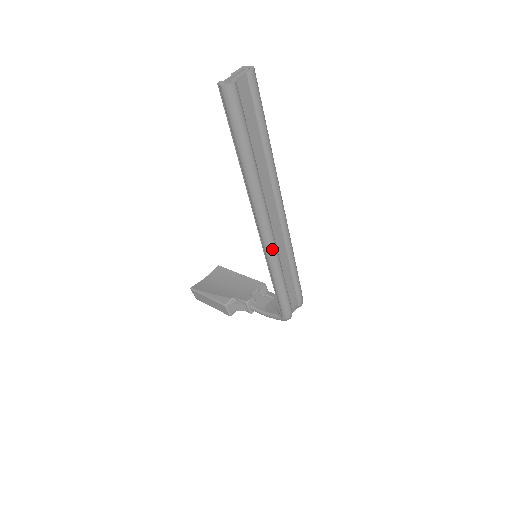
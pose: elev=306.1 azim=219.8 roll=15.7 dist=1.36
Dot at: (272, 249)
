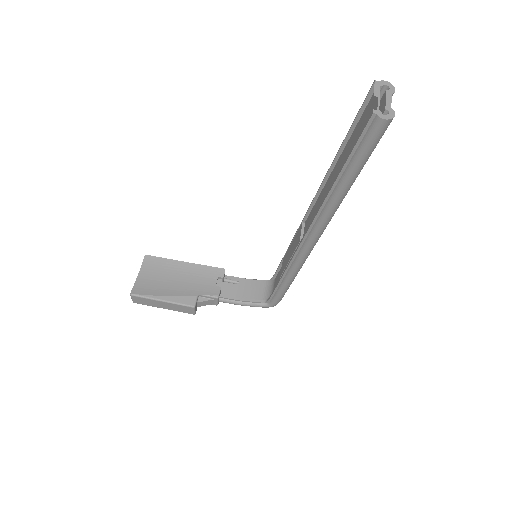
Dot at: (307, 257)
